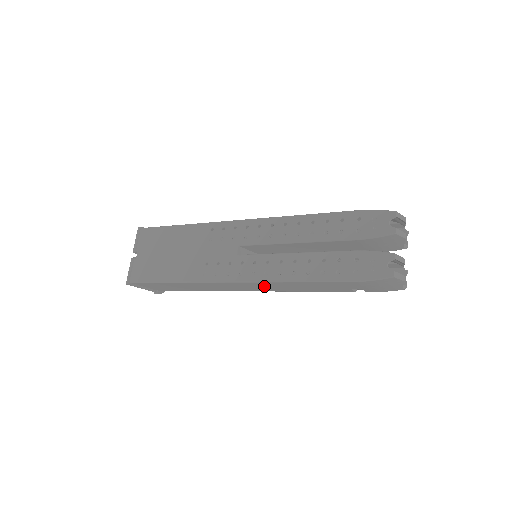
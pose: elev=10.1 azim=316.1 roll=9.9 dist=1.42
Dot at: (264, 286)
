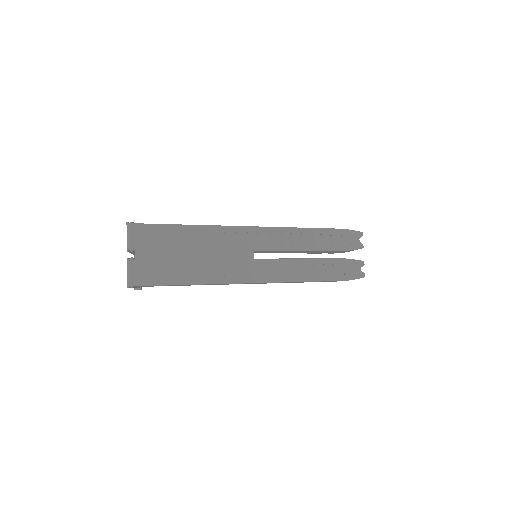
Dot at: occluded
